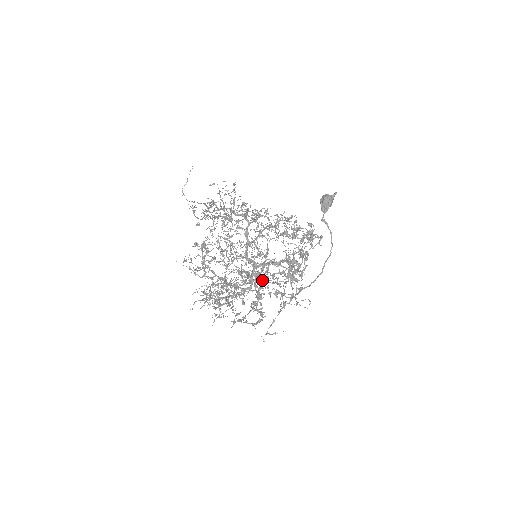
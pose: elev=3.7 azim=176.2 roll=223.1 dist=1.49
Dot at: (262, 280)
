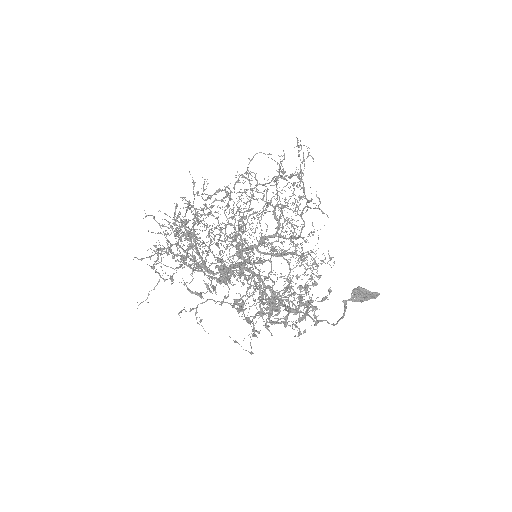
Dot at: occluded
